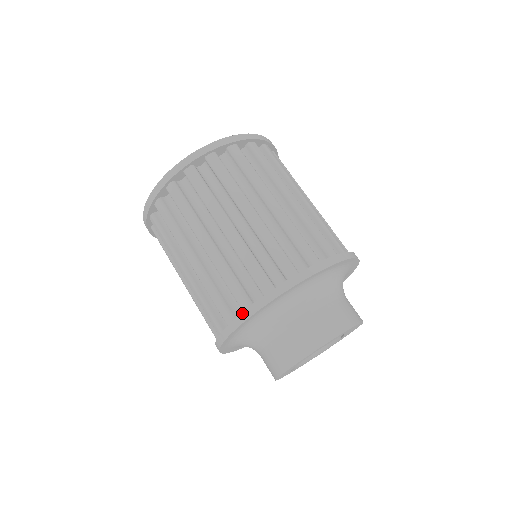
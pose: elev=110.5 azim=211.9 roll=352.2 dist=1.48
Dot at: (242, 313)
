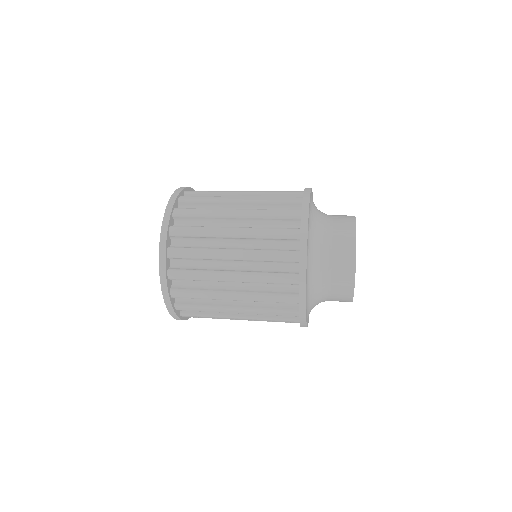
Dot at: (300, 260)
